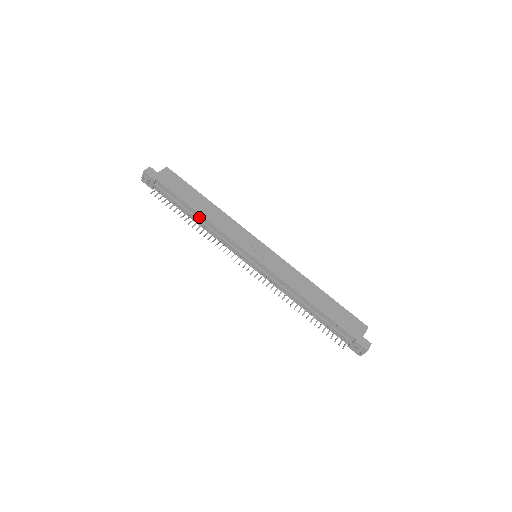
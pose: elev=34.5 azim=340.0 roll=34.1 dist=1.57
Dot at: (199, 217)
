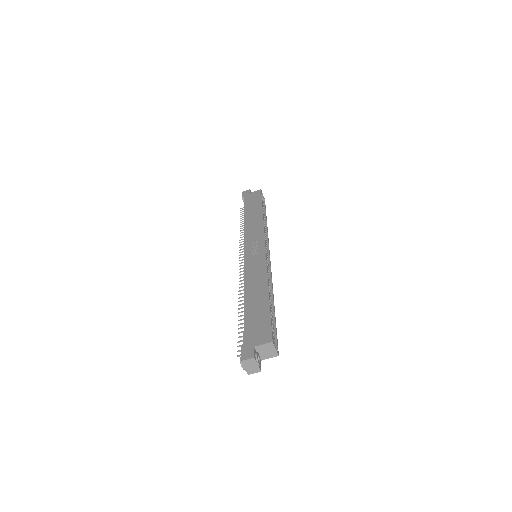
Dot at: occluded
